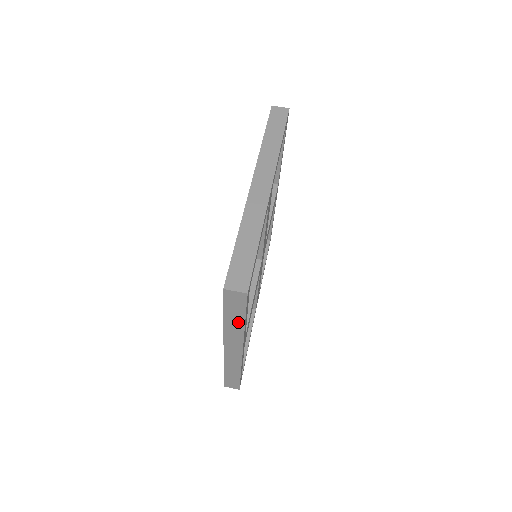
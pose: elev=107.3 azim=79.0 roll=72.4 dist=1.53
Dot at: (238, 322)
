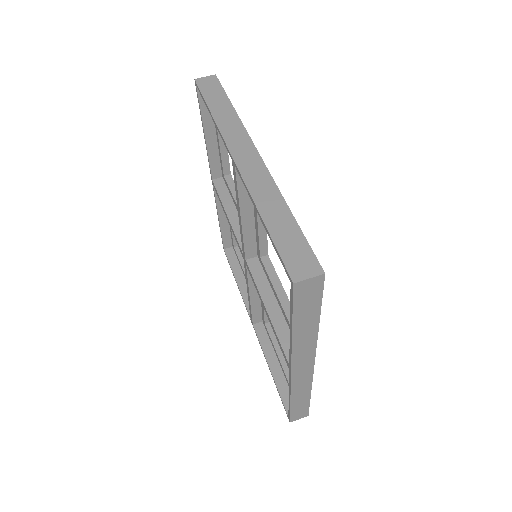
Dot at: (311, 324)
